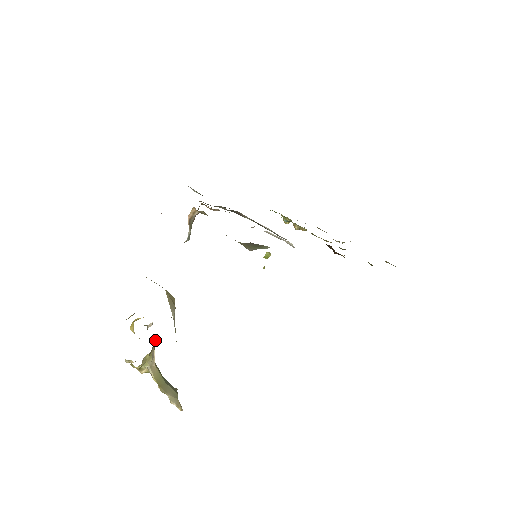
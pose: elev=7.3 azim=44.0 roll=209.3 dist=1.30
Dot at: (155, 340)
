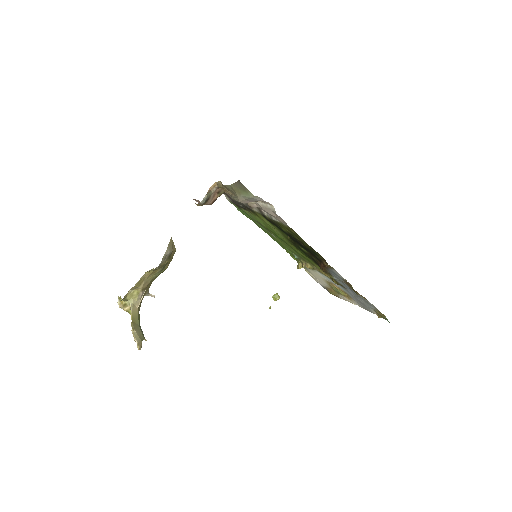
Dot at: (146, 273)
